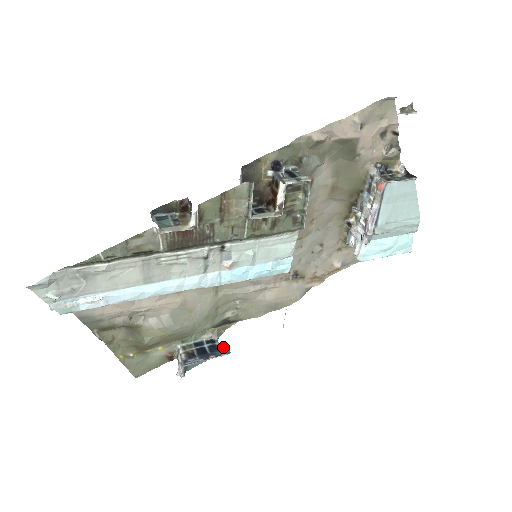
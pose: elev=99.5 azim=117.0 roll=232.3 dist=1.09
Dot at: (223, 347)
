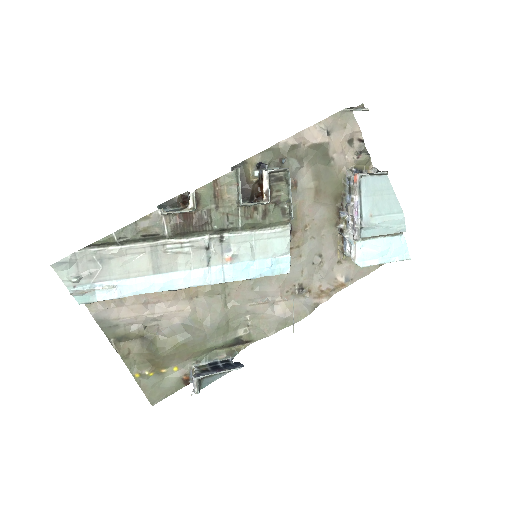
Dot at: (237, 363)
